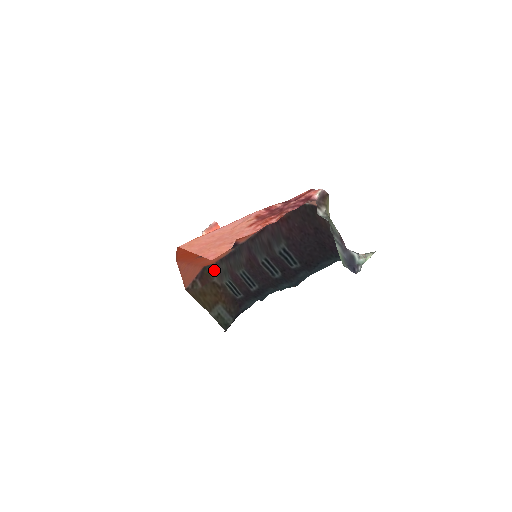
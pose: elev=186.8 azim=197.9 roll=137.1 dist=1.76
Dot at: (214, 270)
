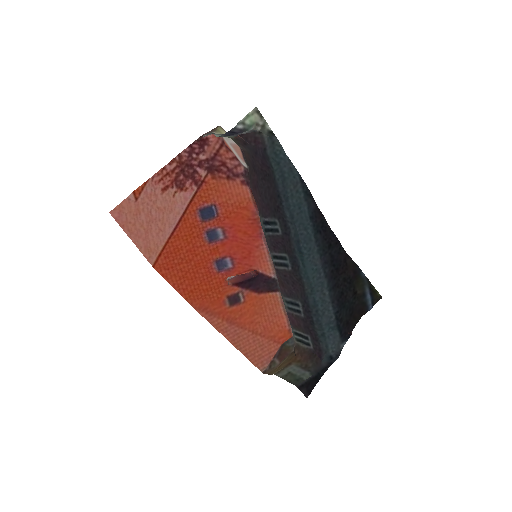
Dot at: (293, 342)
